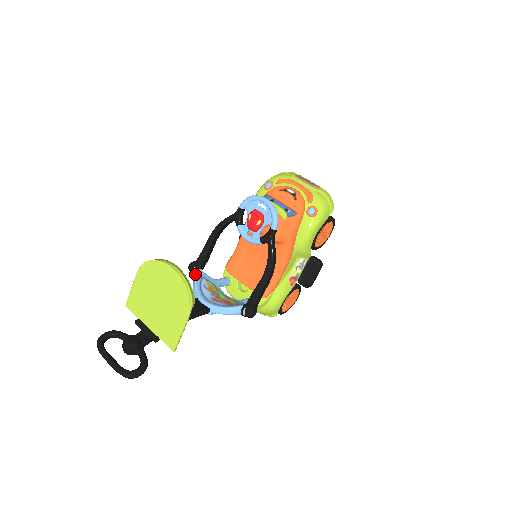
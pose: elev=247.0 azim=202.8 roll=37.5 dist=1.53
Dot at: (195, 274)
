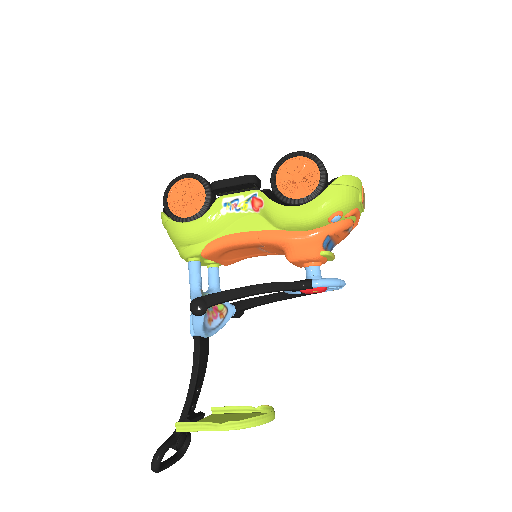
Dot at: (201, 316)
